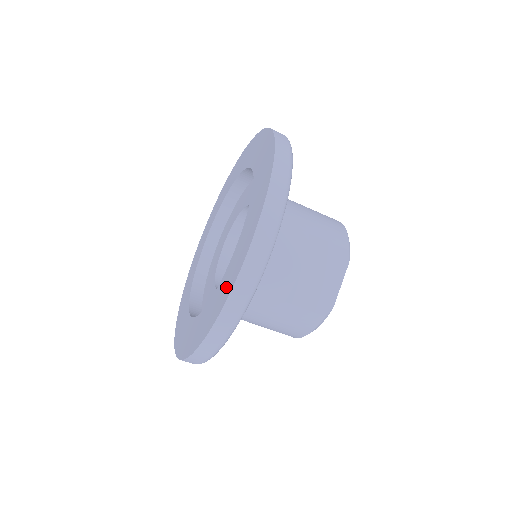
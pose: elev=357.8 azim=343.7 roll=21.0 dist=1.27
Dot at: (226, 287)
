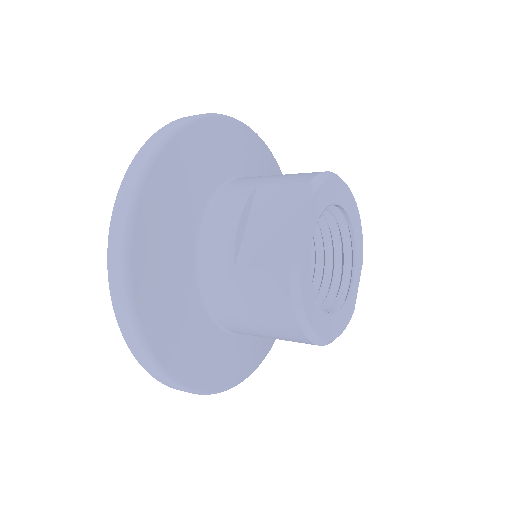
Dot at: occluded
